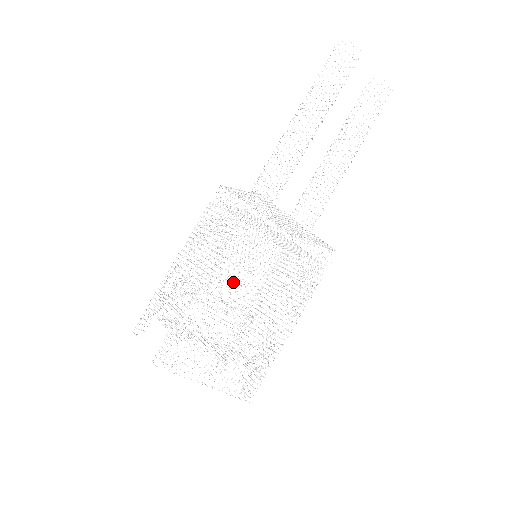
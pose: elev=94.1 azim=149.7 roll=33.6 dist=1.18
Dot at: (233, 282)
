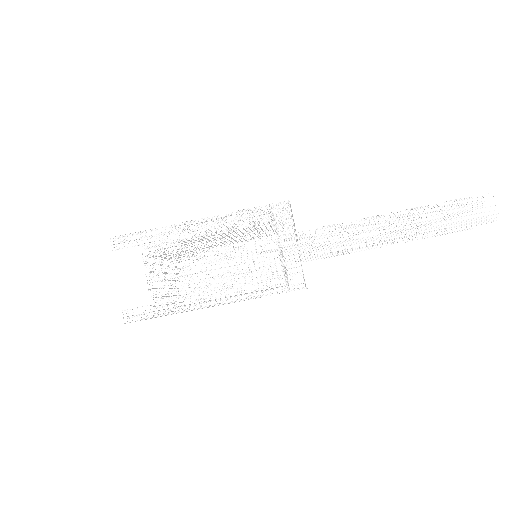
Dot at: (220, 240)
